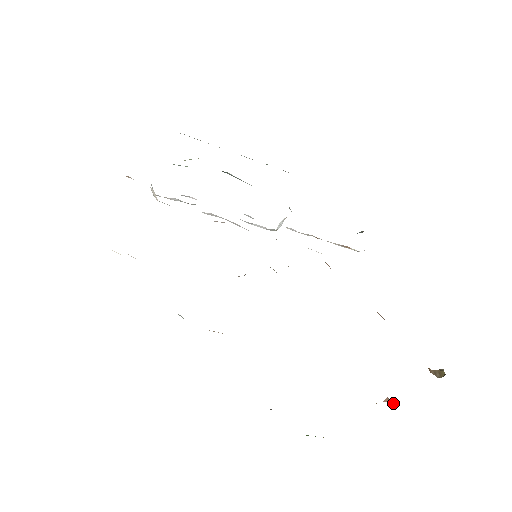
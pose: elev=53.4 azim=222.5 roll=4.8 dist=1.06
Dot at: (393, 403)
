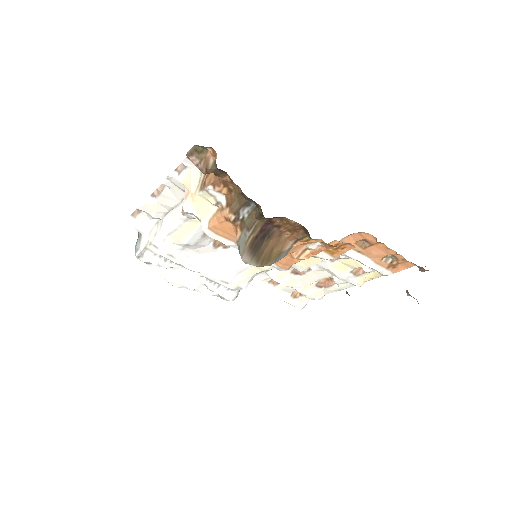
Dot at: occluded
